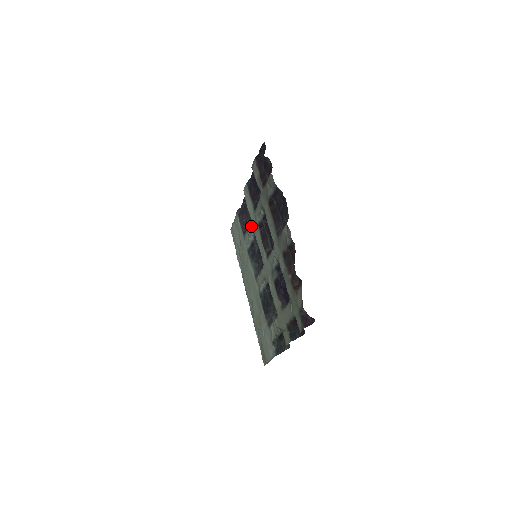
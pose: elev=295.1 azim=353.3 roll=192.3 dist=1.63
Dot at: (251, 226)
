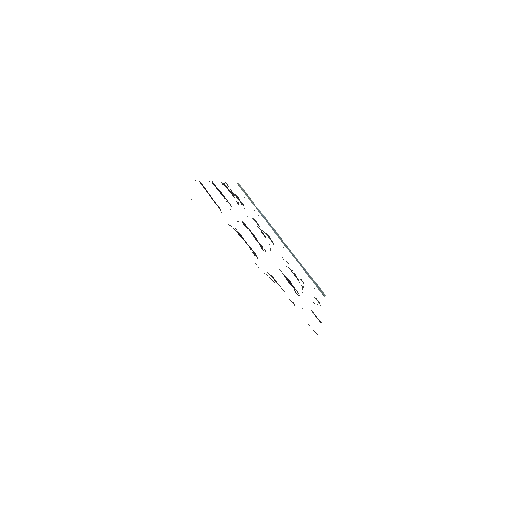
Dot at: occluded
